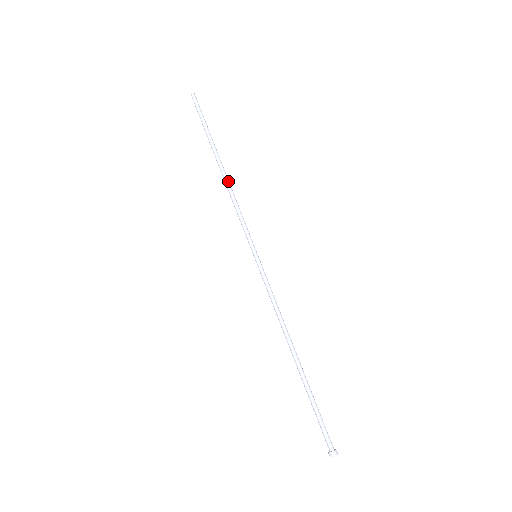
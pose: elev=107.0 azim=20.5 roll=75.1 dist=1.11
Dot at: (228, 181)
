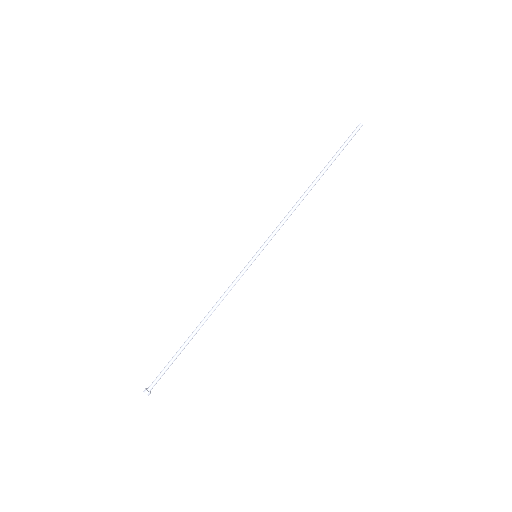
Dot at: (303, 199)
